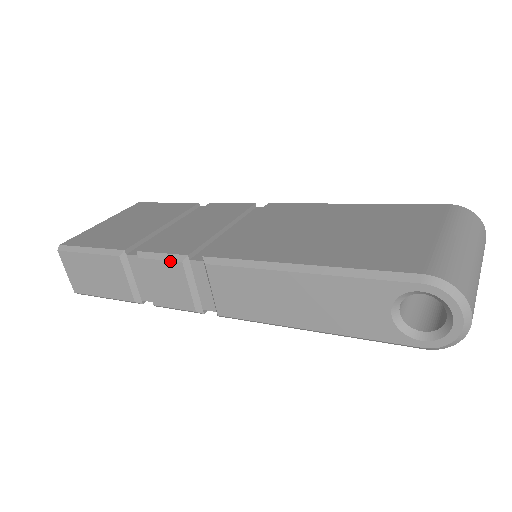
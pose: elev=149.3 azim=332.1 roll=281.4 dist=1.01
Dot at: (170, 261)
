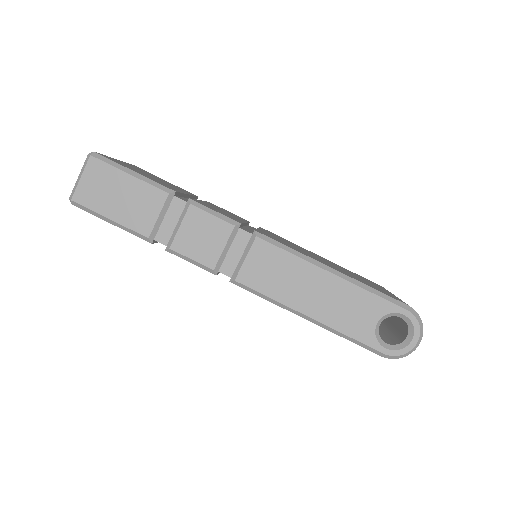
Dot at: (223, 220)
